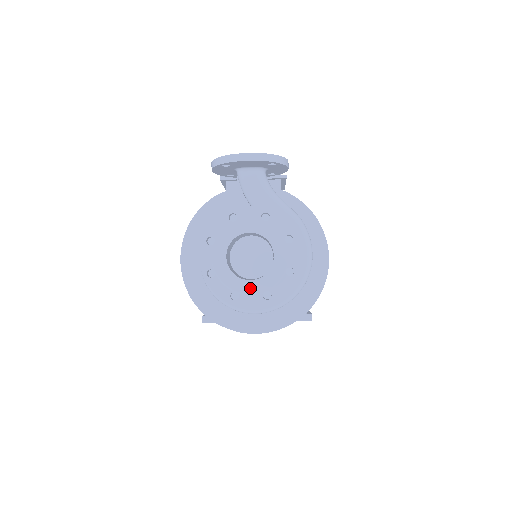
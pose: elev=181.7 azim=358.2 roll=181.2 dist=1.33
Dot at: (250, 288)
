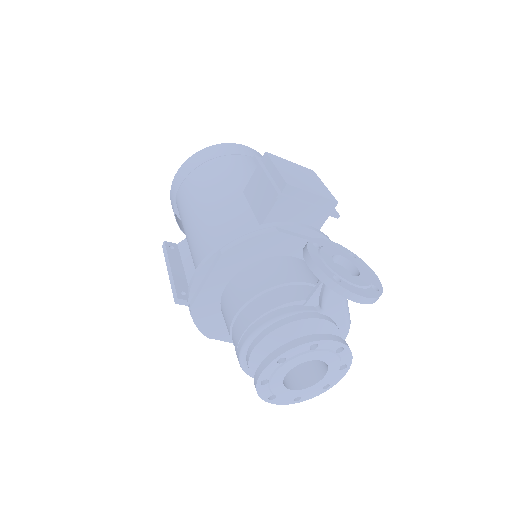
Dot at: (289, 395)
